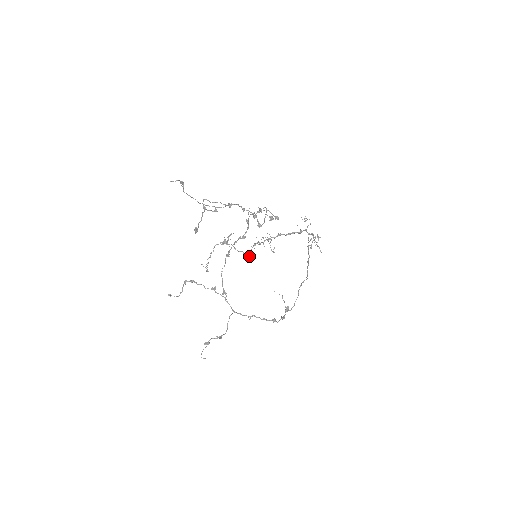
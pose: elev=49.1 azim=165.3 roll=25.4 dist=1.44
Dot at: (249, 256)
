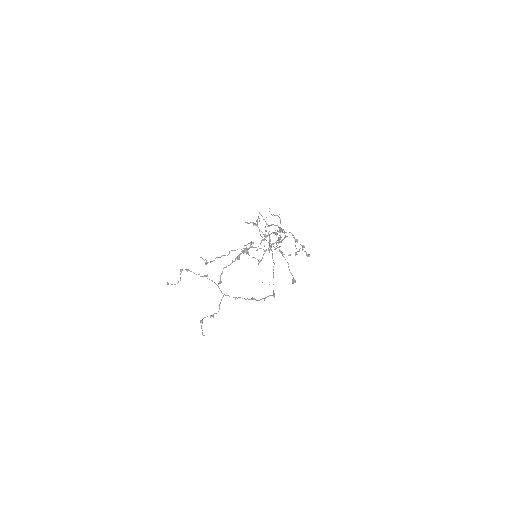
Dot at: (260, 261)
